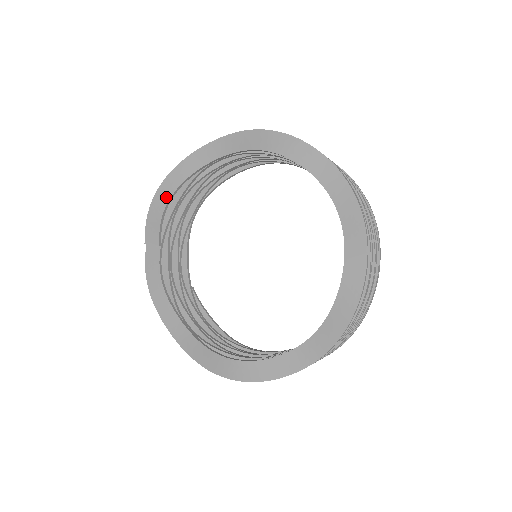
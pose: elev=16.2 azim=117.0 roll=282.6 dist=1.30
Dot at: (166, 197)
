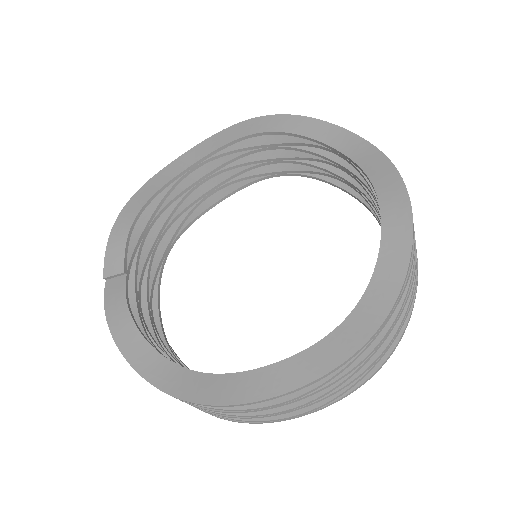
Dot at: (132, 215)
